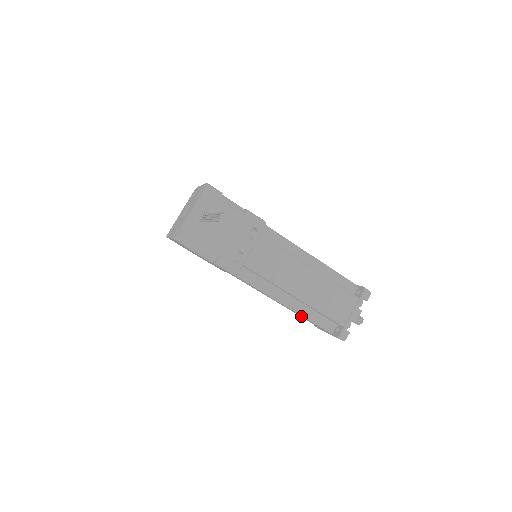
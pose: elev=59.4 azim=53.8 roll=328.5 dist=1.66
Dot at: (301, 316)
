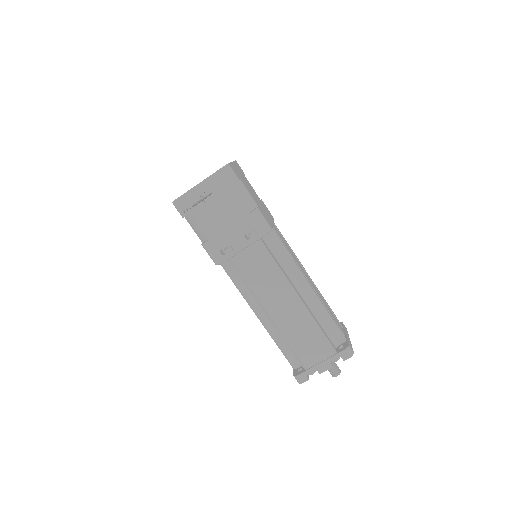
Dot at: occluded
